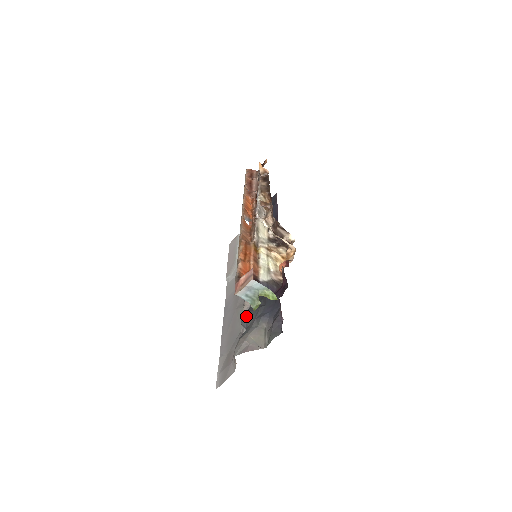
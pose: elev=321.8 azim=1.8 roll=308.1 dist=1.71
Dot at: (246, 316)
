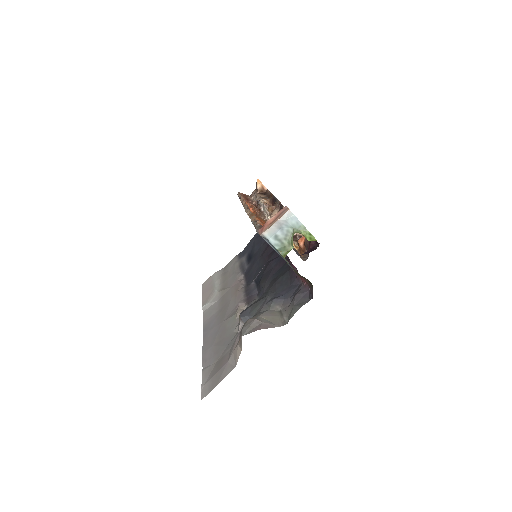
Dot at: (247, 310)
